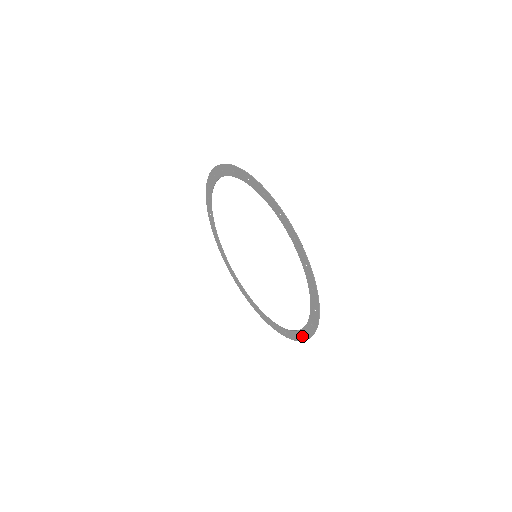
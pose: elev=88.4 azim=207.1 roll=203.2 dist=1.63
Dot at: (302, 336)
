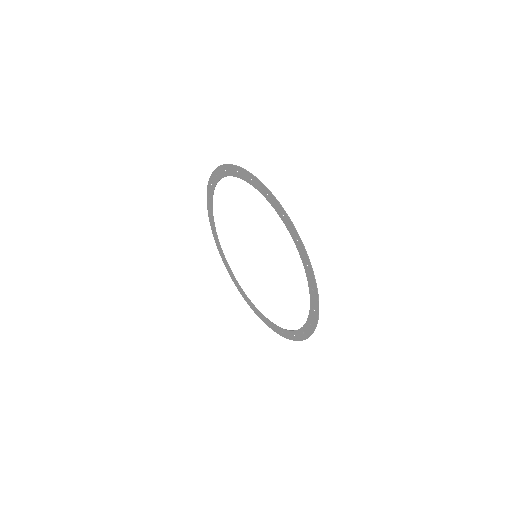
Dot at: (314, 300)
